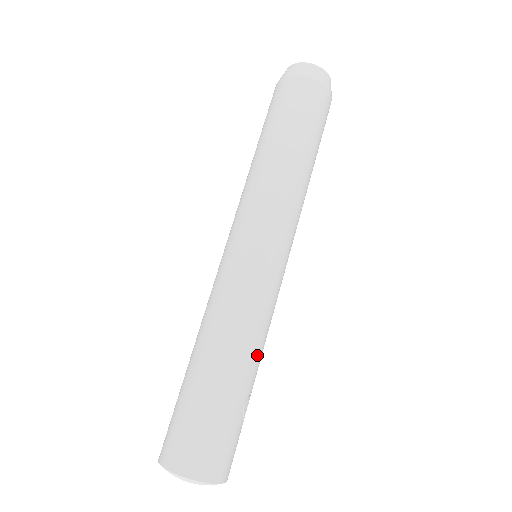
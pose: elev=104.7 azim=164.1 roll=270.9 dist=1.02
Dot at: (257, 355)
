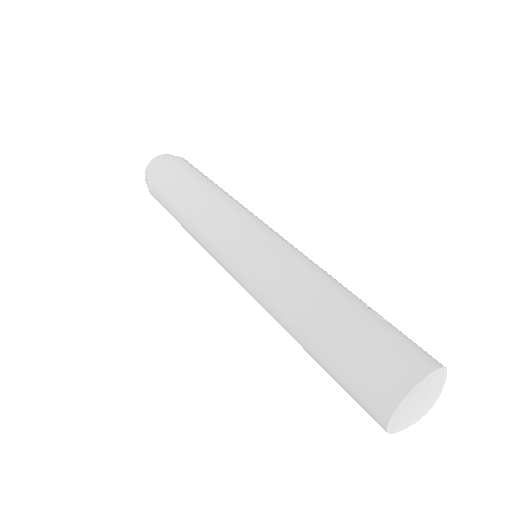
Dot at: (332, 281)
